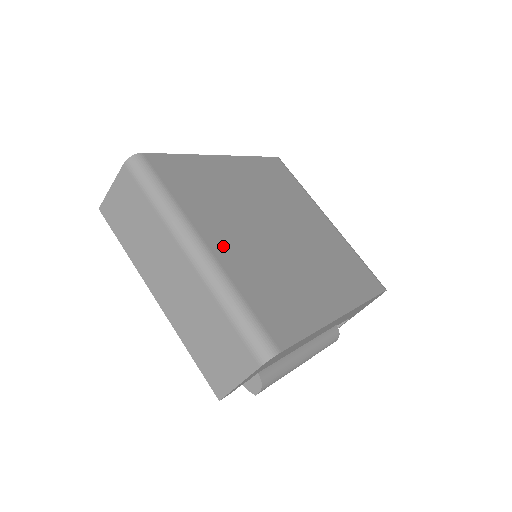
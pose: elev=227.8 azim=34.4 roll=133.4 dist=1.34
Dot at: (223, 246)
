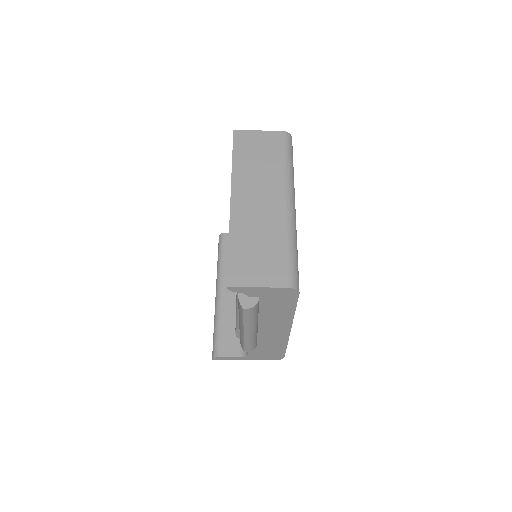
Dot at: occluded
